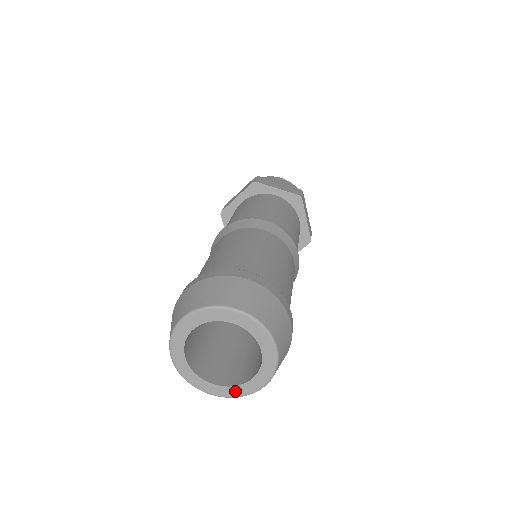
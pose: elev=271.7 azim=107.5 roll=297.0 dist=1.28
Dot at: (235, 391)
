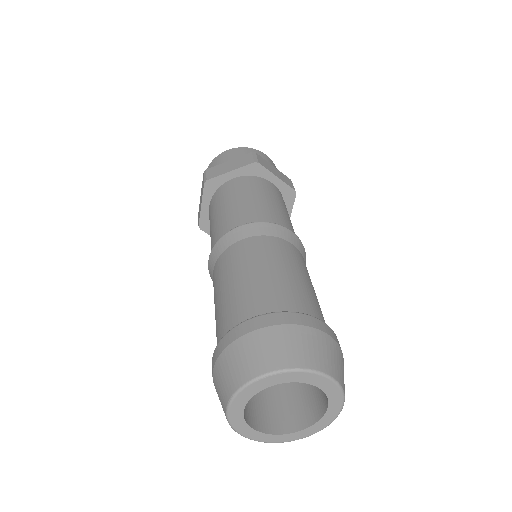
Dot at: (276, 438)
